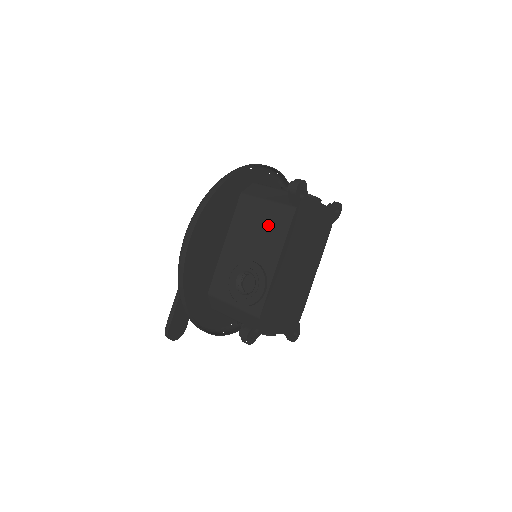
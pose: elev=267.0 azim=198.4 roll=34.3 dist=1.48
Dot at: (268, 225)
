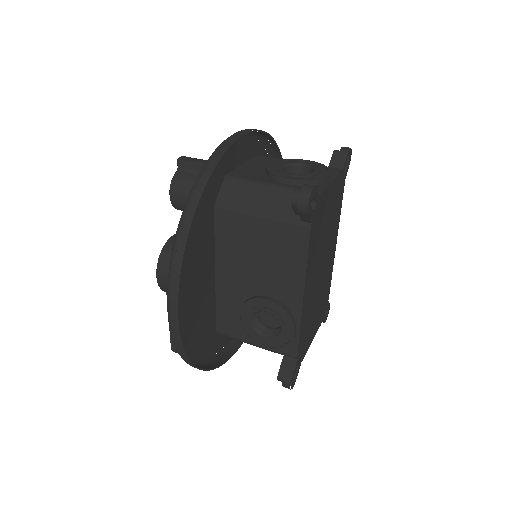
Dot at: (273, 250)
